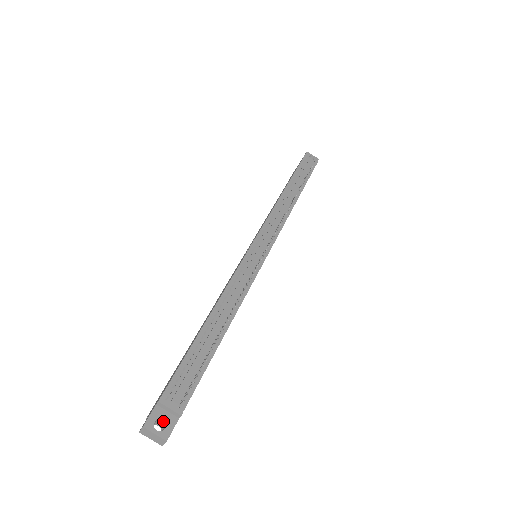
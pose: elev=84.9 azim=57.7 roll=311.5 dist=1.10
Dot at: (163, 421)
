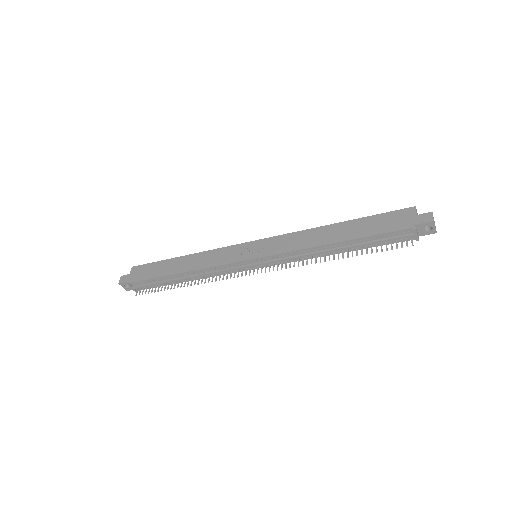
Dot at: occluded
